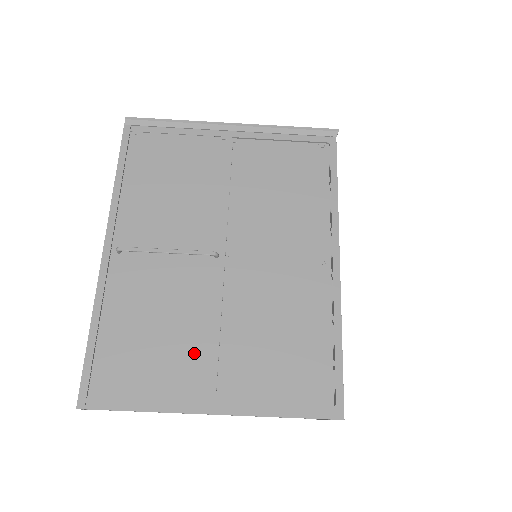
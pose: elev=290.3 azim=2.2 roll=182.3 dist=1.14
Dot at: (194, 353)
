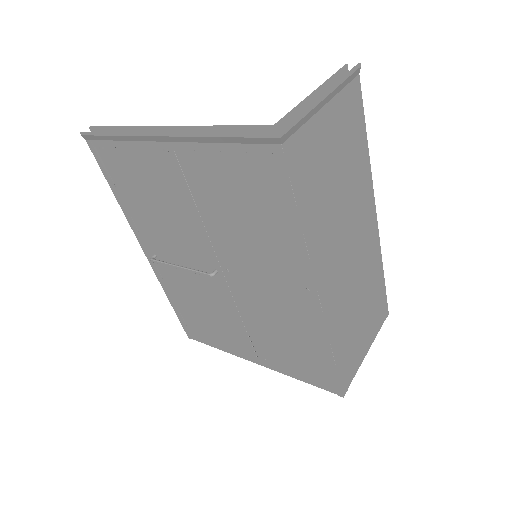
Dot at: (233, 330)
